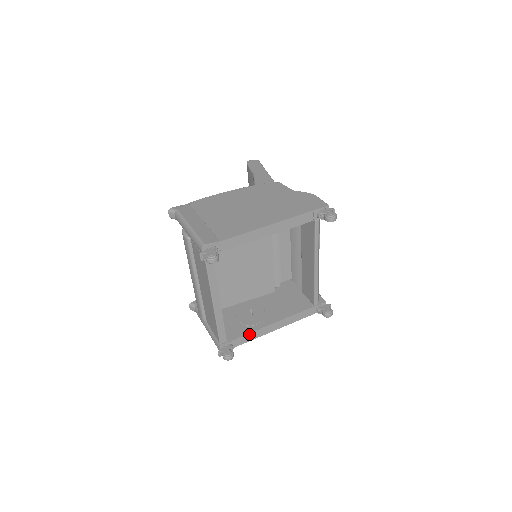
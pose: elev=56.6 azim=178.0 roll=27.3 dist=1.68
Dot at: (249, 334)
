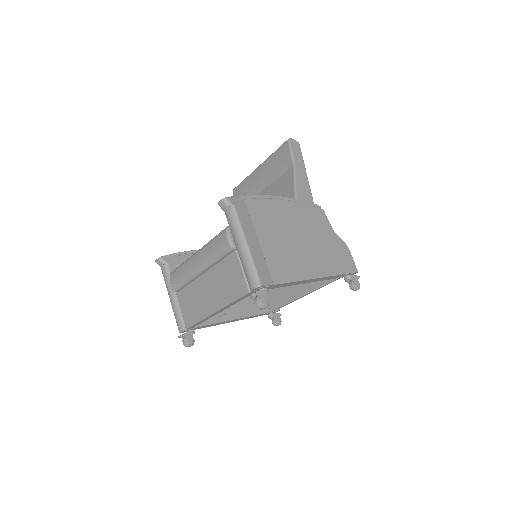
Dot at: (212, 324)
